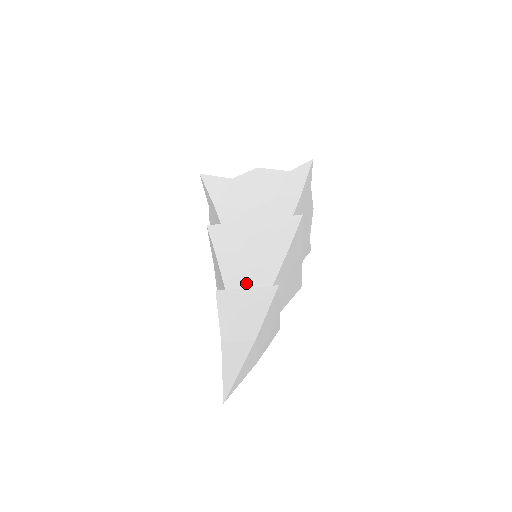
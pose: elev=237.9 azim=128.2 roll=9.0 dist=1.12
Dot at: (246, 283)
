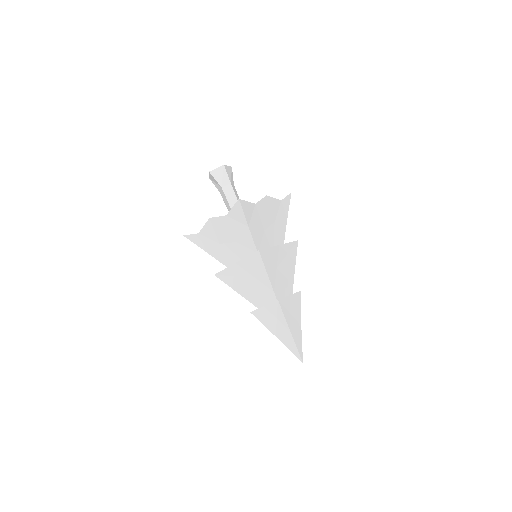
Dot at: (283, 290)
